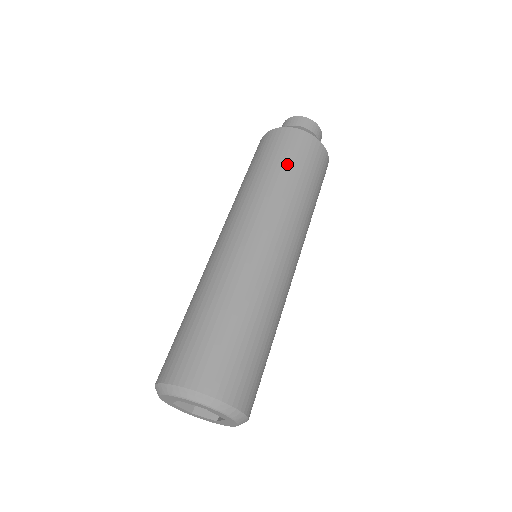
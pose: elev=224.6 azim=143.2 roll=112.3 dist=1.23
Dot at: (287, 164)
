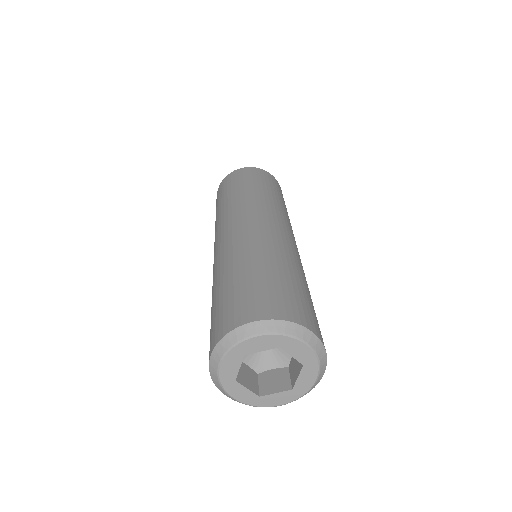
Dot at: (252, 183)
